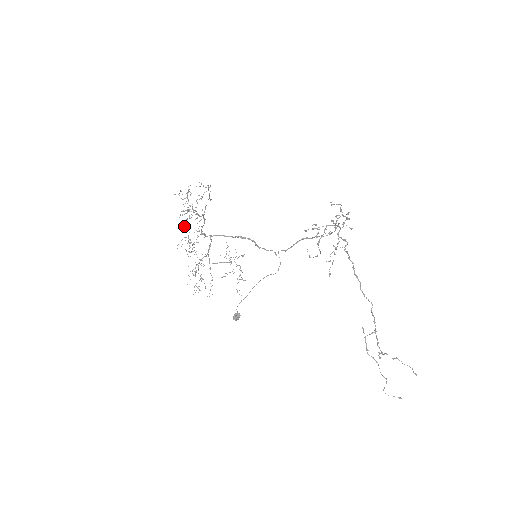
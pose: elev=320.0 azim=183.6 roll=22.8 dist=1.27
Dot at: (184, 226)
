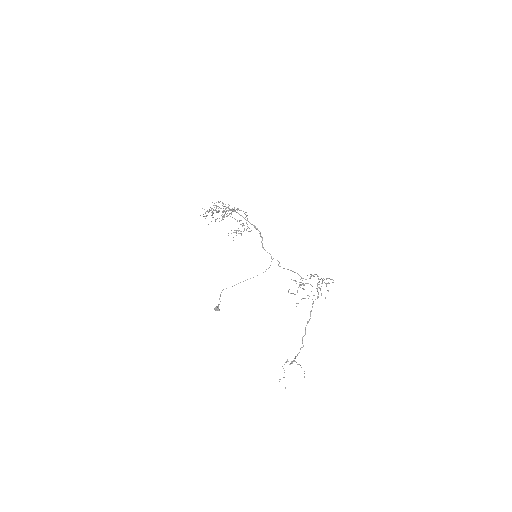
Dot at: occluded
